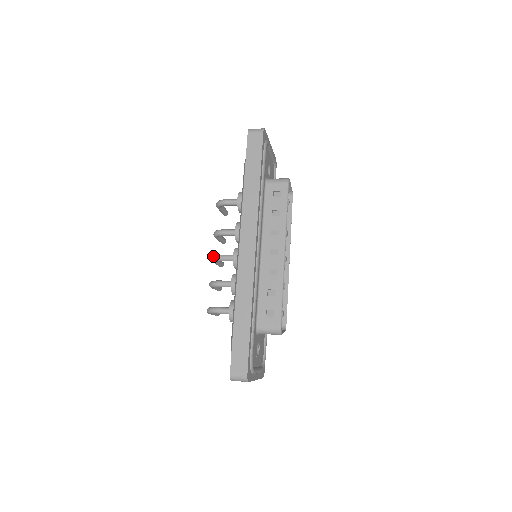
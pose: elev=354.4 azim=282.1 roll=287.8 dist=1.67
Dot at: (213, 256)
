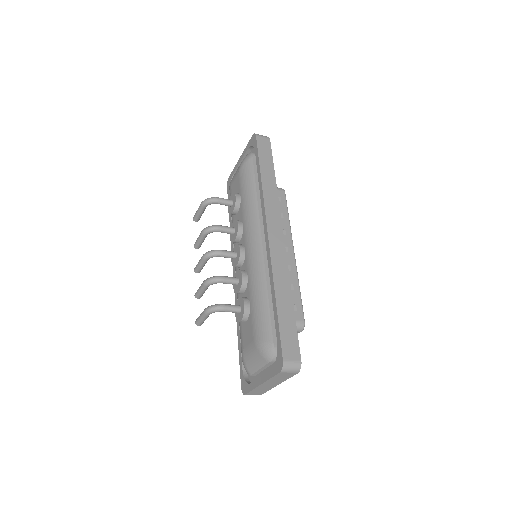
Dot at: (210, 251)
